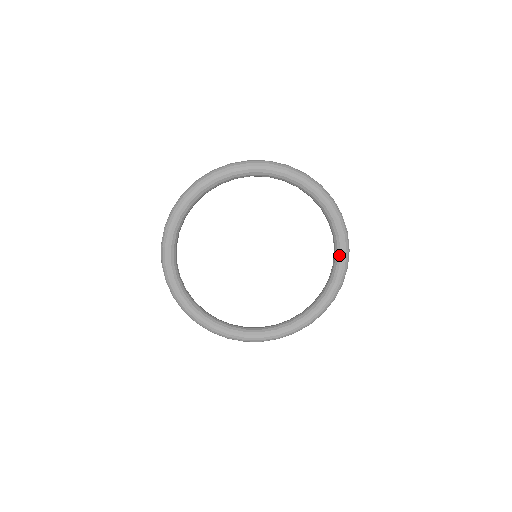
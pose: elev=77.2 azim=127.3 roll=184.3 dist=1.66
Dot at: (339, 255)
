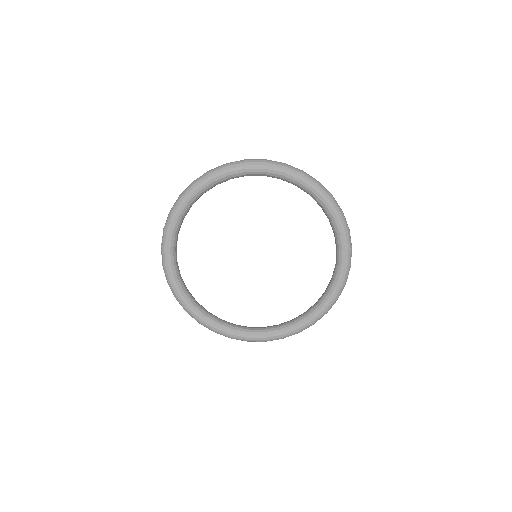
Dot at: (327, 298)
